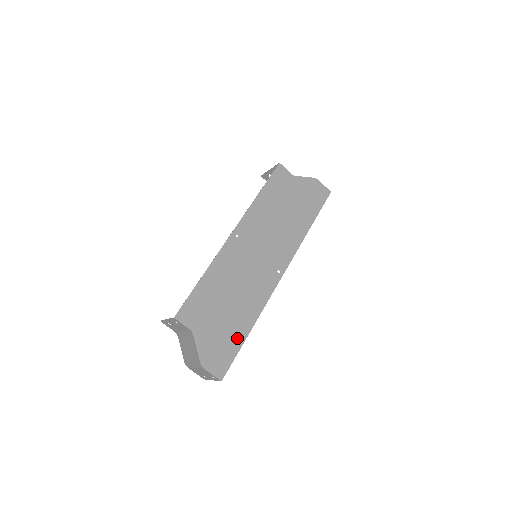
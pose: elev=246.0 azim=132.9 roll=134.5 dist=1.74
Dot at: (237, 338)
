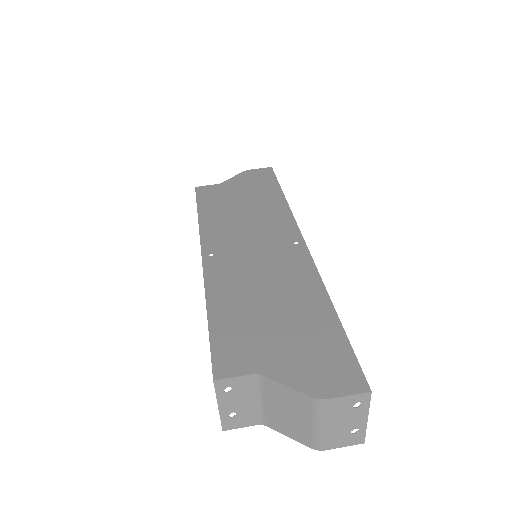
Dot at: (327, 330)
